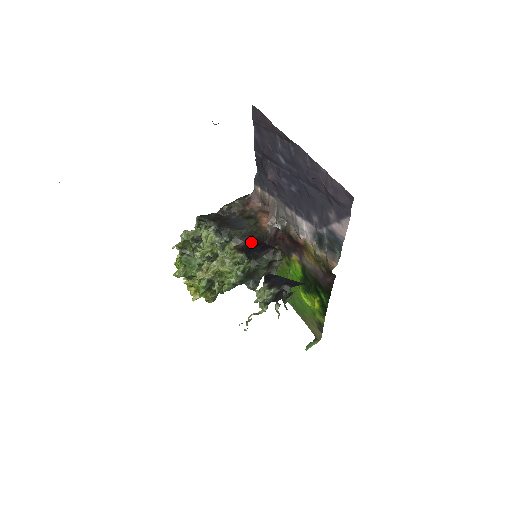
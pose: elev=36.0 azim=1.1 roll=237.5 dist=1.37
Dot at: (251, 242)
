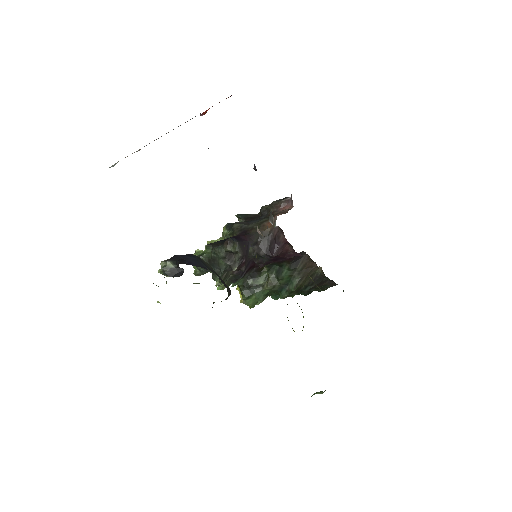
Dot at: occluded
